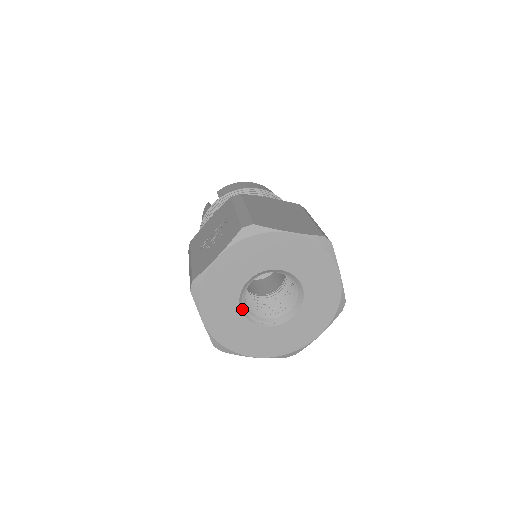
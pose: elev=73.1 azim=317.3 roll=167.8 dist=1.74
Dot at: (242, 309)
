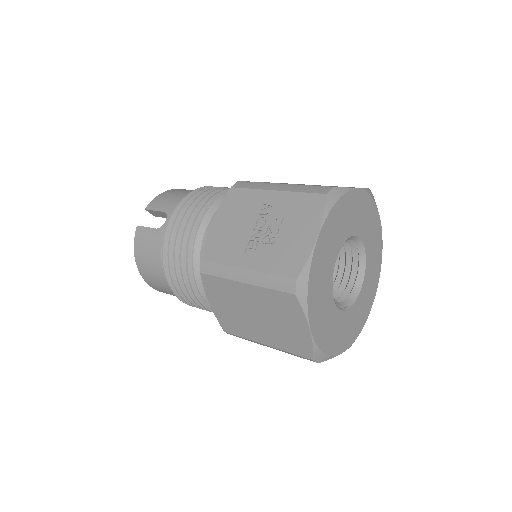
Dot at: (333, 297)
